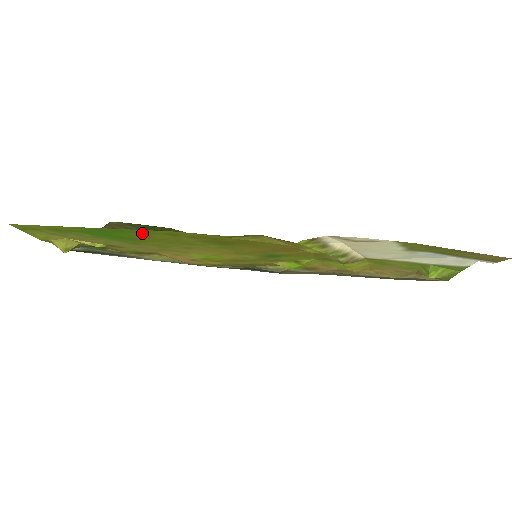
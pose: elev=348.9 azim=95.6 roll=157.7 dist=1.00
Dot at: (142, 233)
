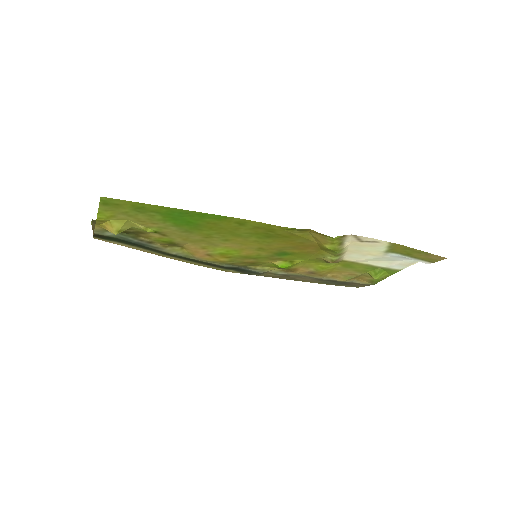
Dot at: (217, 220)
